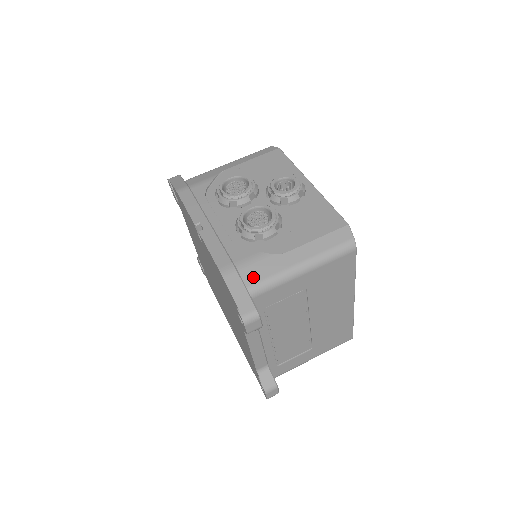
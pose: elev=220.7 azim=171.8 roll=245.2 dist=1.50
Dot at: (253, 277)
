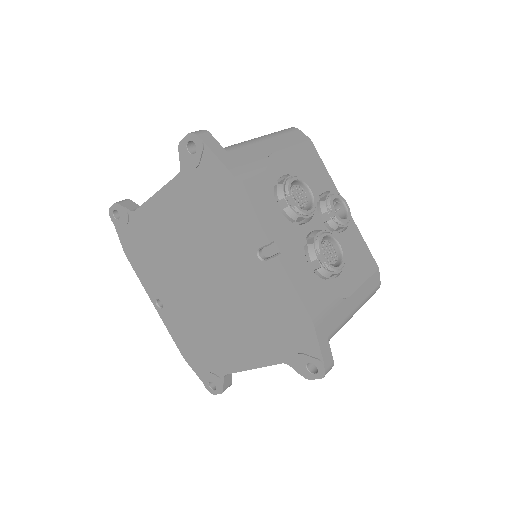
Dot at: (331, 325)
